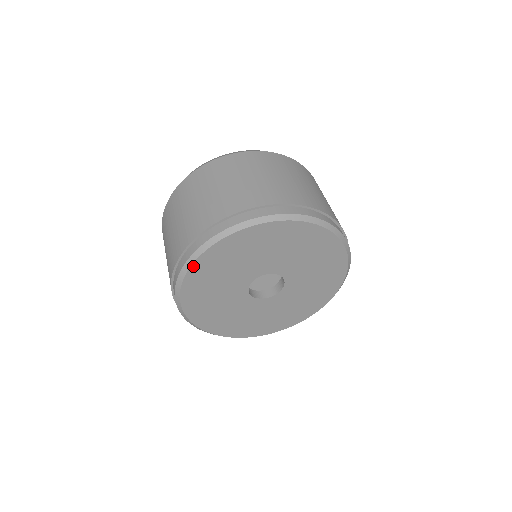
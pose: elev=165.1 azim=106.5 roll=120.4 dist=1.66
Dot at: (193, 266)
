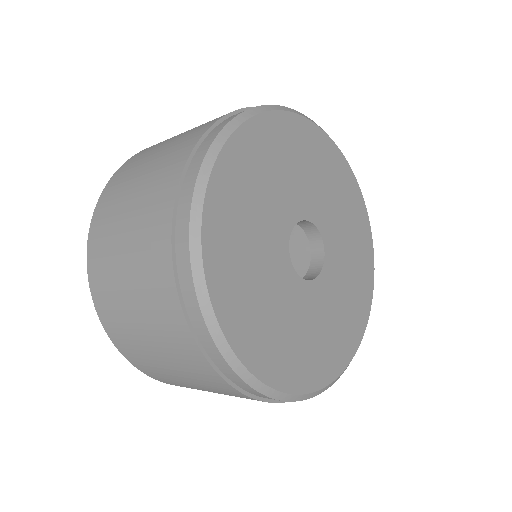
Dot at: (249, 123)
